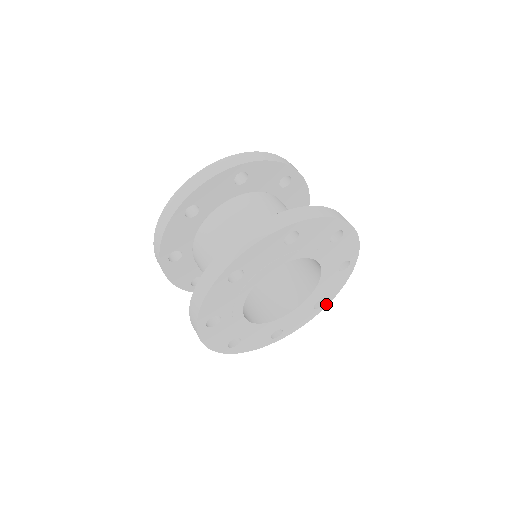
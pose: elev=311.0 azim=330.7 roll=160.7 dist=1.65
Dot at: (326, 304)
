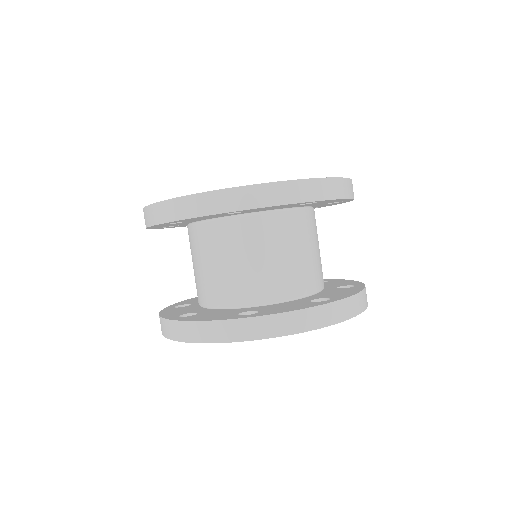
Dot at: occluded
